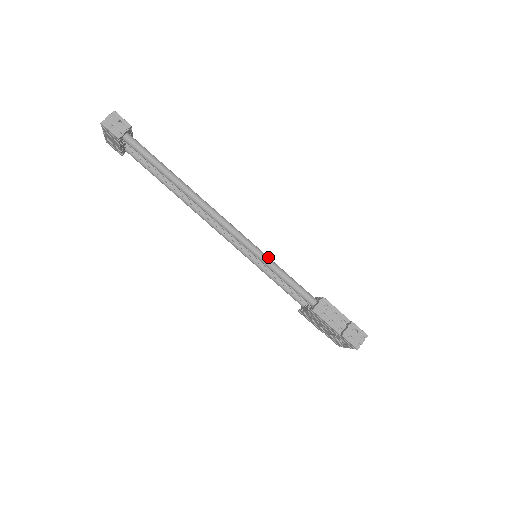
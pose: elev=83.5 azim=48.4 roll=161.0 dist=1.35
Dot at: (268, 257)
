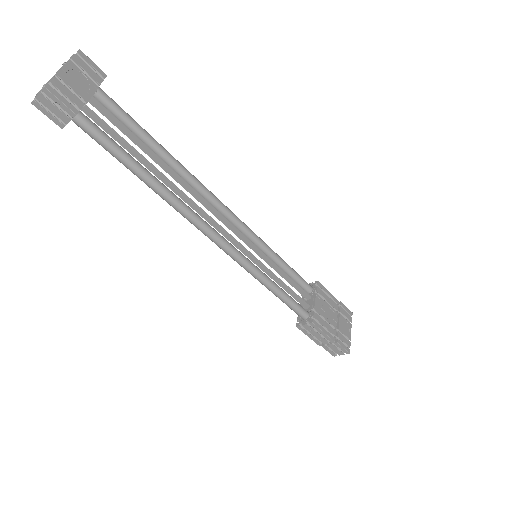
Dot at: (261, 276)
